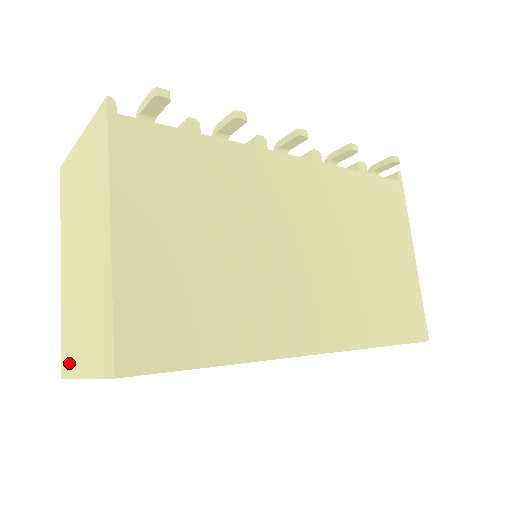
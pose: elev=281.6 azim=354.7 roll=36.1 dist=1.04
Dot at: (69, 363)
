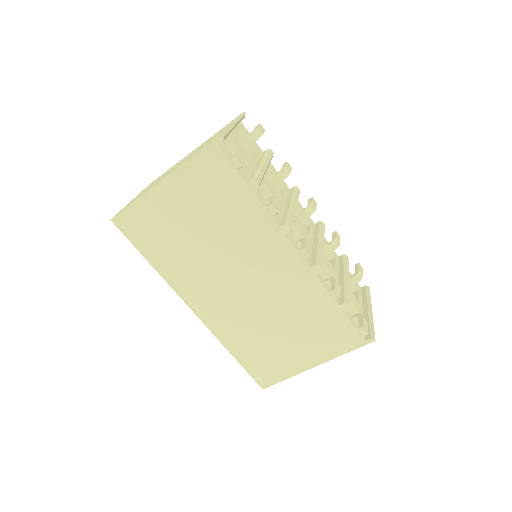
Dot at: occluded
